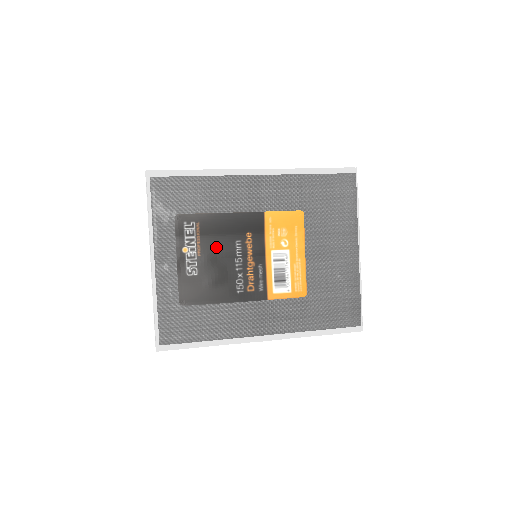
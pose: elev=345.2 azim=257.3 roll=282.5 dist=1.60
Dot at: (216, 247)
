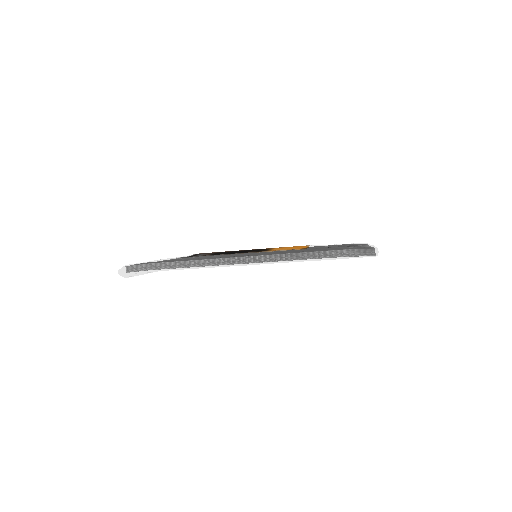
Dot at: occluded
